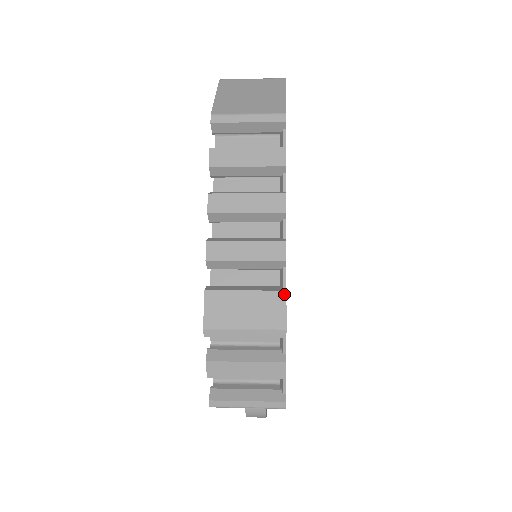
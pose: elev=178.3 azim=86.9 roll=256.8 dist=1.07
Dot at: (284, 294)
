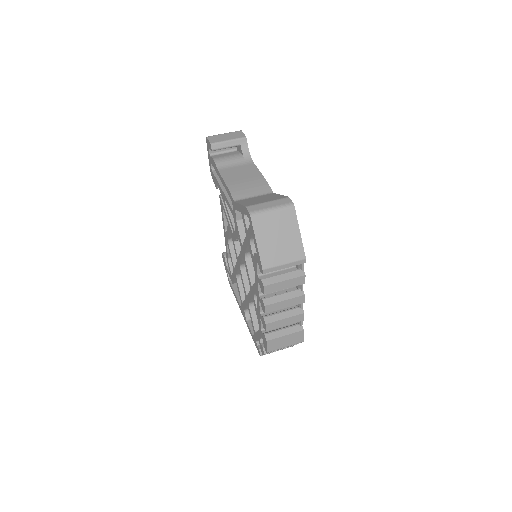
Dot at: (303, 331)
